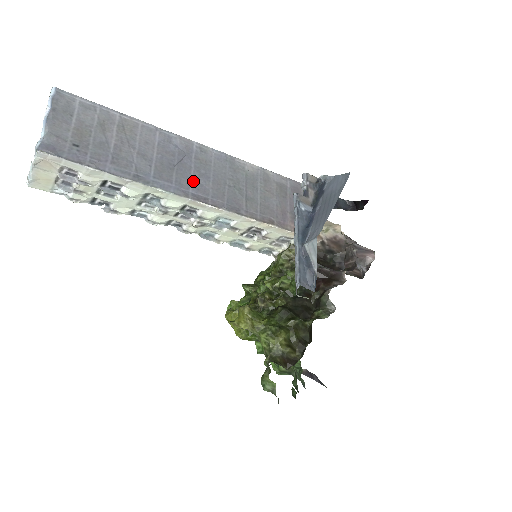
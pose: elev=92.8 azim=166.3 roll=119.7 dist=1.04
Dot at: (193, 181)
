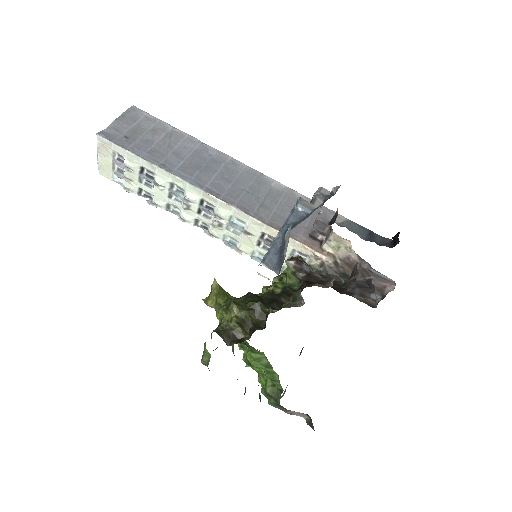
Dot at: (213, 180)
